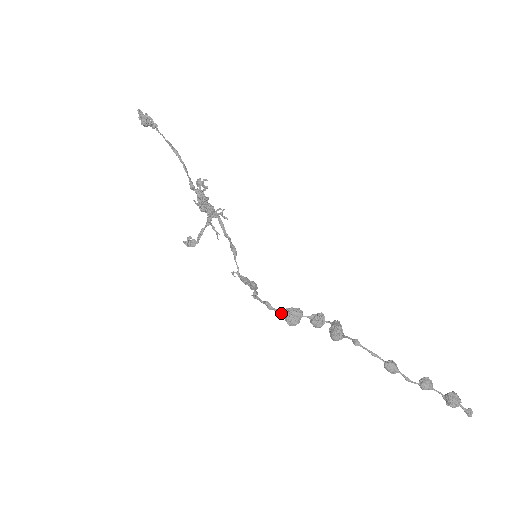
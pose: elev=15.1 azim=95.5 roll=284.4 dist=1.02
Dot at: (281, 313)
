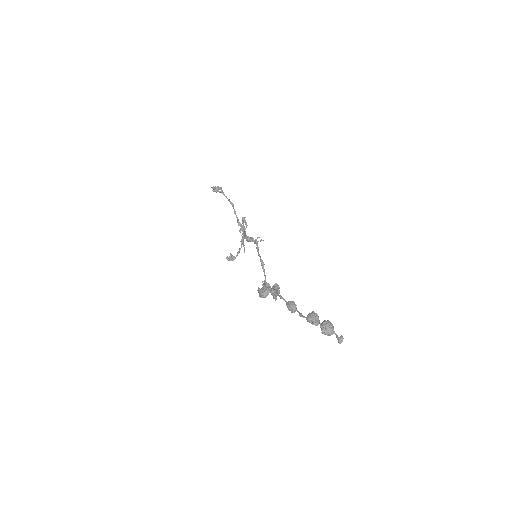
Dot at: occluded
